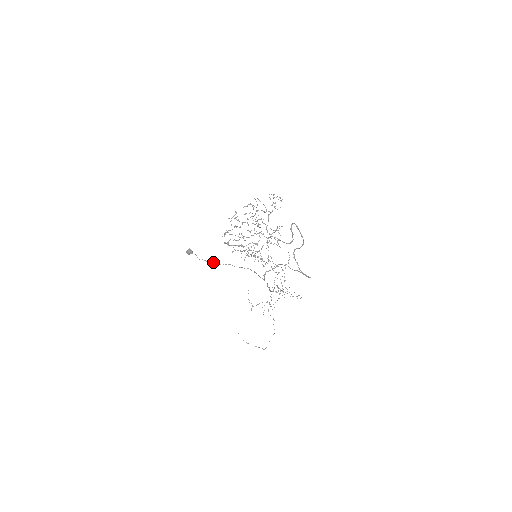
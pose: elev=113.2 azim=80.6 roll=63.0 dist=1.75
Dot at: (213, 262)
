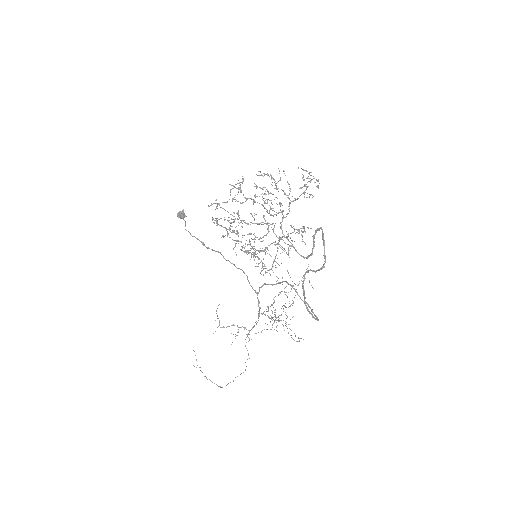
Dot at: occluded
